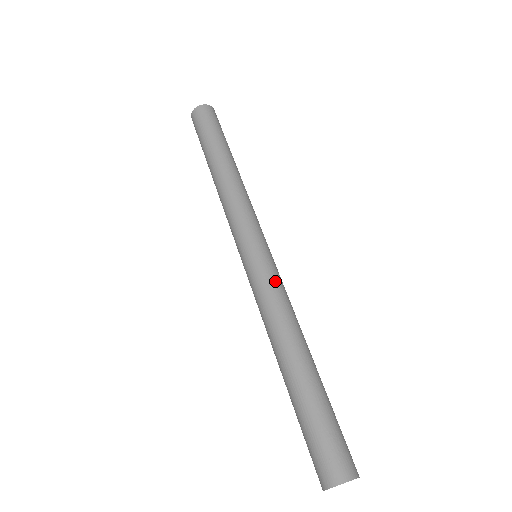
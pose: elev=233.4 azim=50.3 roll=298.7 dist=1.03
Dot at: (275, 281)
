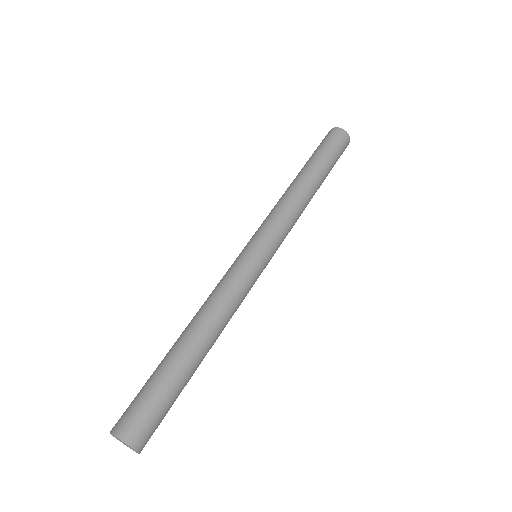
Dot at: (228, 273)
